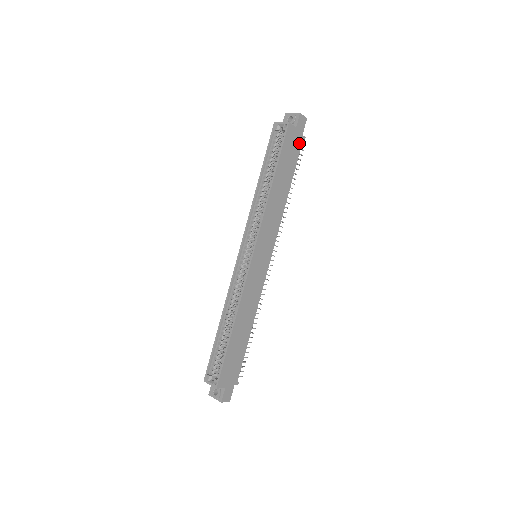
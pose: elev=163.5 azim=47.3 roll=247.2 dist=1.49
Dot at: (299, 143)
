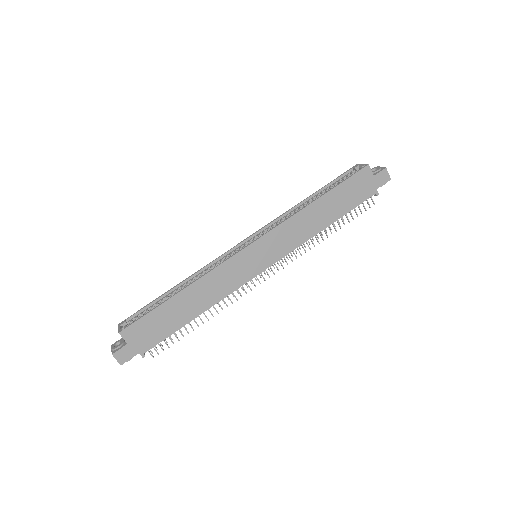
Dot at: (369, 193)
